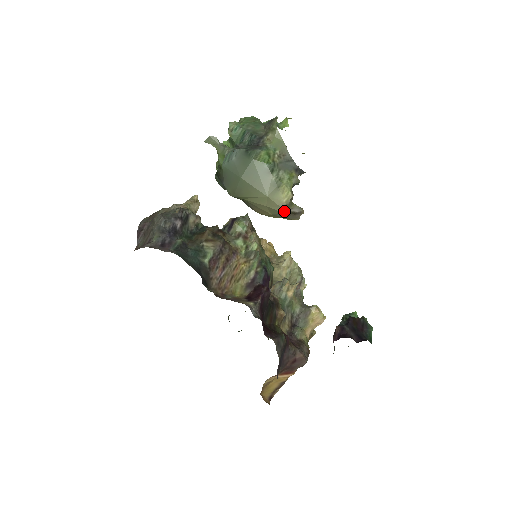
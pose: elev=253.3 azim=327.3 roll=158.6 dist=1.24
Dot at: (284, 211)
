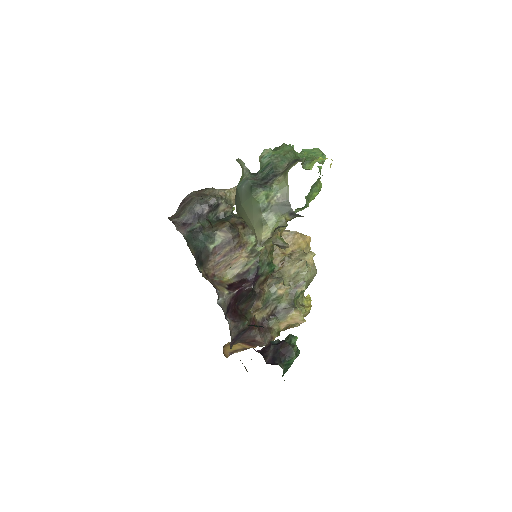
Dot at: (258, 245)
